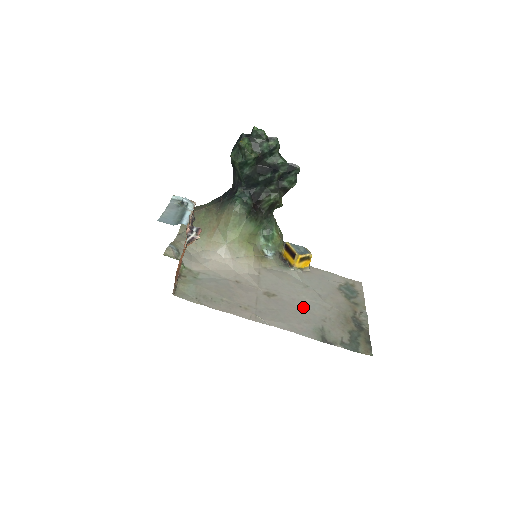
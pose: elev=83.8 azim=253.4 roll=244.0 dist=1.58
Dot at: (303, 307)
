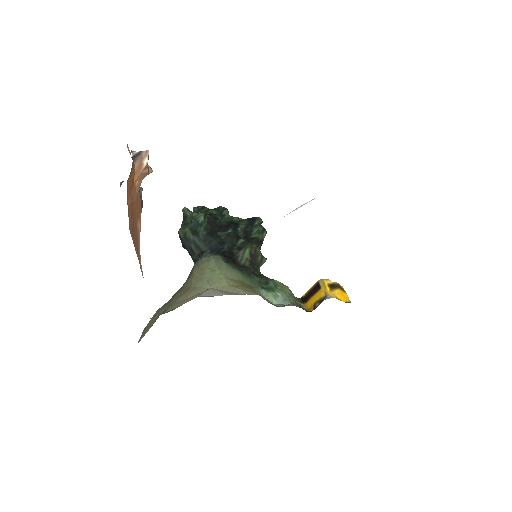
Dot at: occluded
